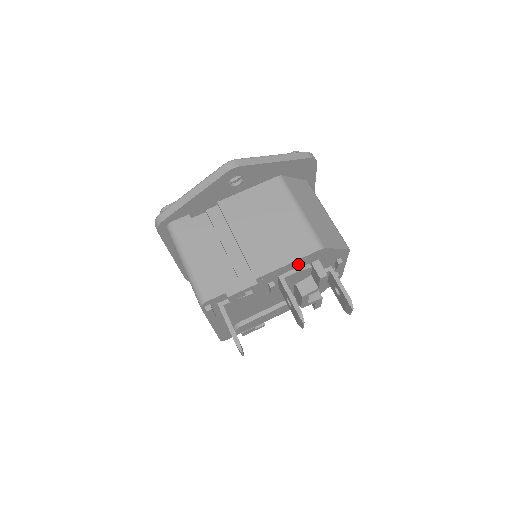
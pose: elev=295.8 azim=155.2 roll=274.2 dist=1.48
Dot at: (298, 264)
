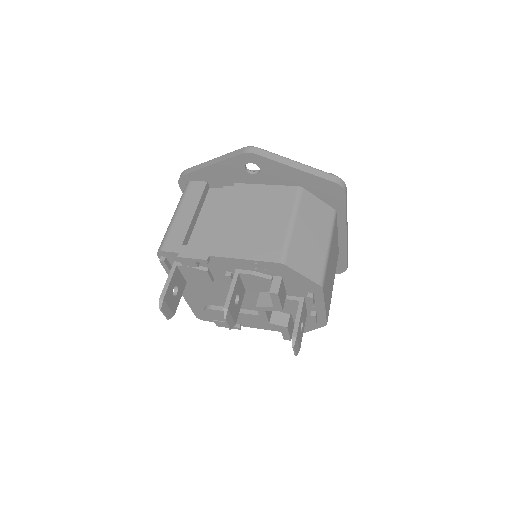
Dot at: (256, 267)
